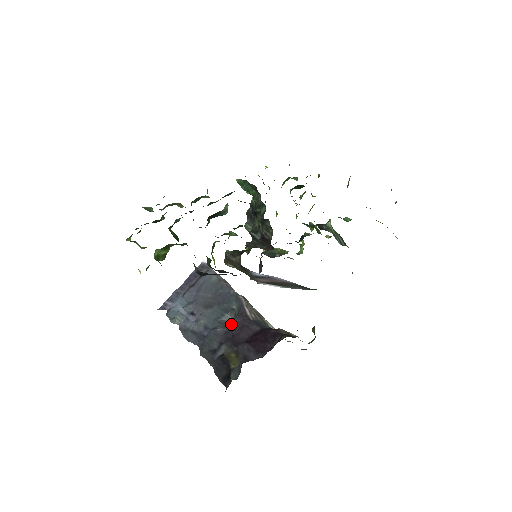
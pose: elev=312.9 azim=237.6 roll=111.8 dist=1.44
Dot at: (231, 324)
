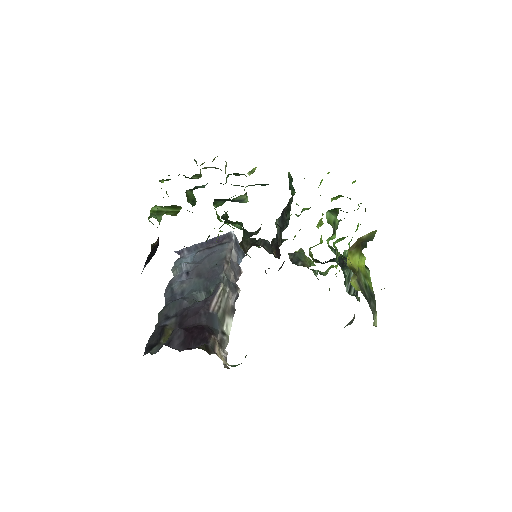
Dot at: (195, 304)
